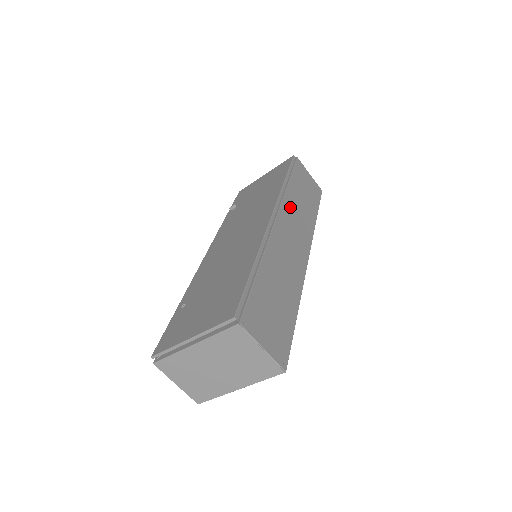
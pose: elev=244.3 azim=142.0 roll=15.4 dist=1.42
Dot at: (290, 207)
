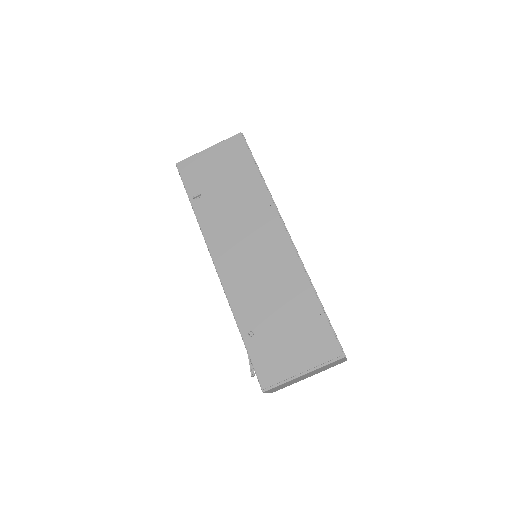
Dot at: occluded
